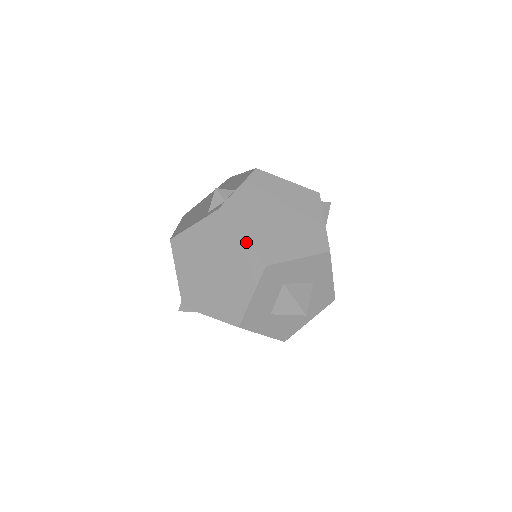
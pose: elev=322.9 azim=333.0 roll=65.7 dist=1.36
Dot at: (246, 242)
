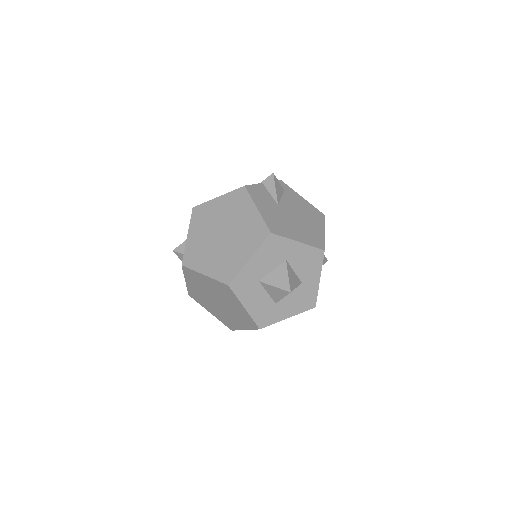
Dot at: (208, 276)
